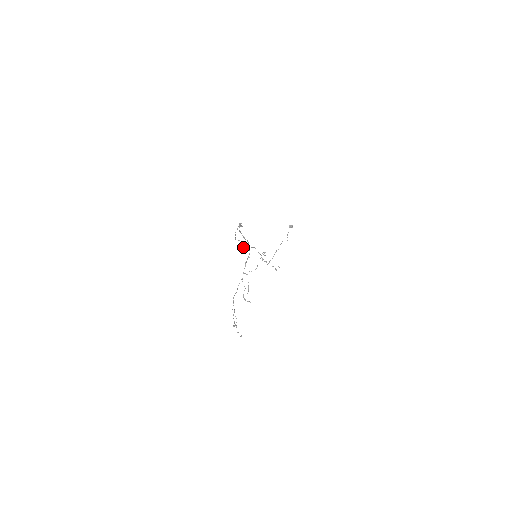
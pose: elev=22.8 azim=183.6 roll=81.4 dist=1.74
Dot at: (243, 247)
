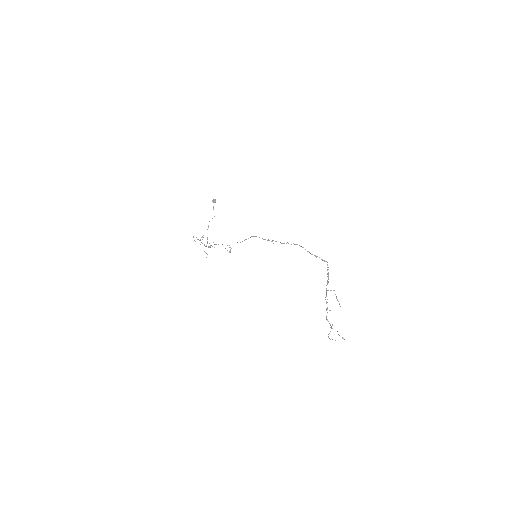
Dot at: occluded
